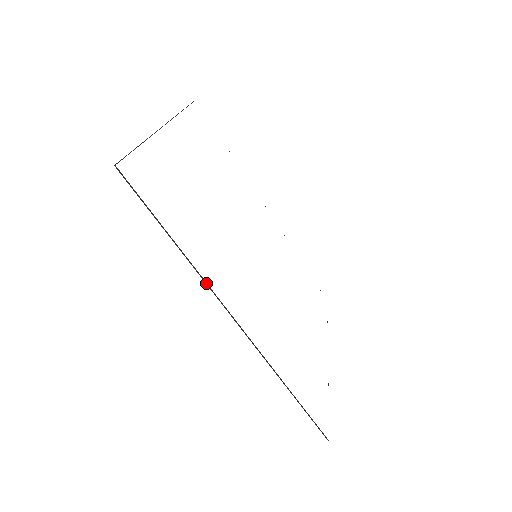
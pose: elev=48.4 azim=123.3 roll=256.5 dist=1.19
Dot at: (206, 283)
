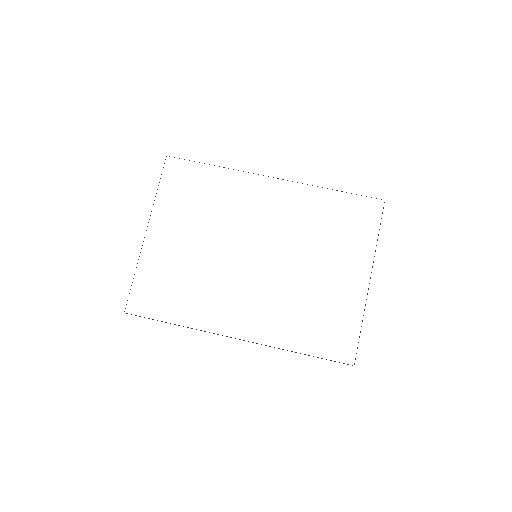
Dot at: occluded
